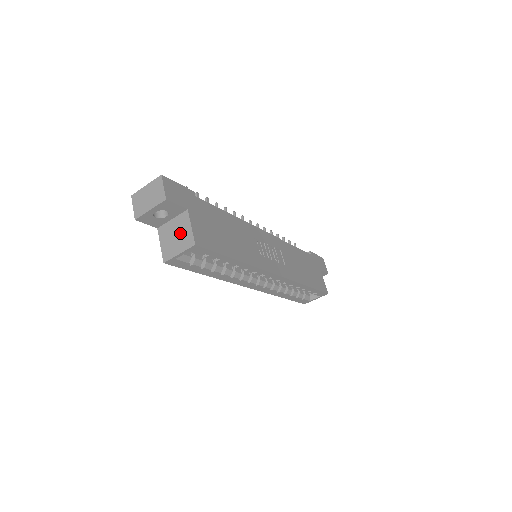
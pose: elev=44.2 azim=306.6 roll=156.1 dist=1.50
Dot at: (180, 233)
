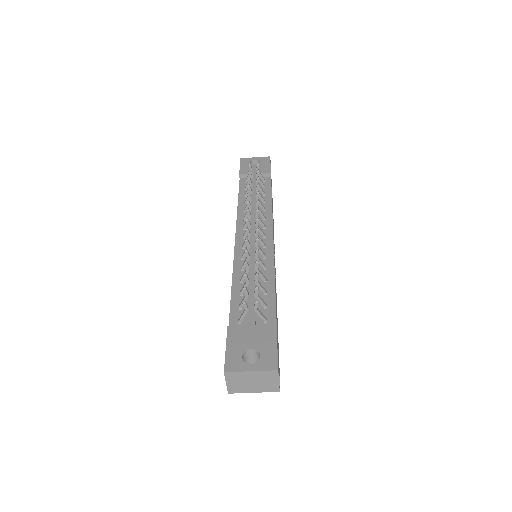
Dot at: occluded
